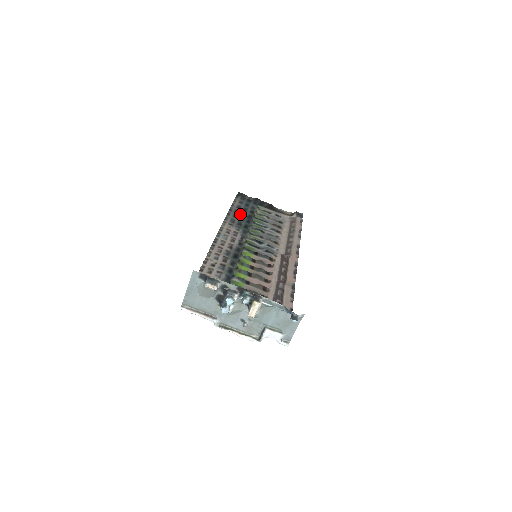
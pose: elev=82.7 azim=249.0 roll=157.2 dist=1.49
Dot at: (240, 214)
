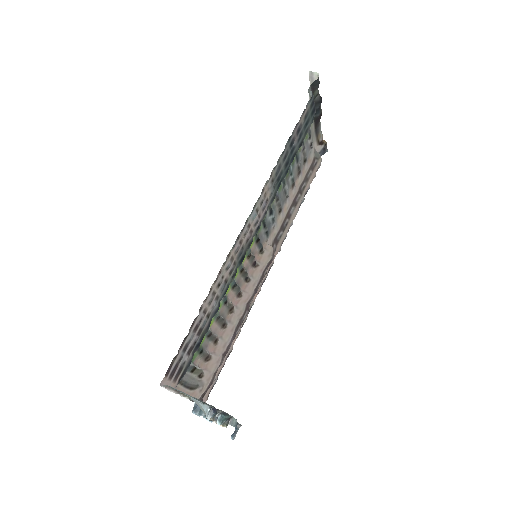
Dot at: (291, 150)
